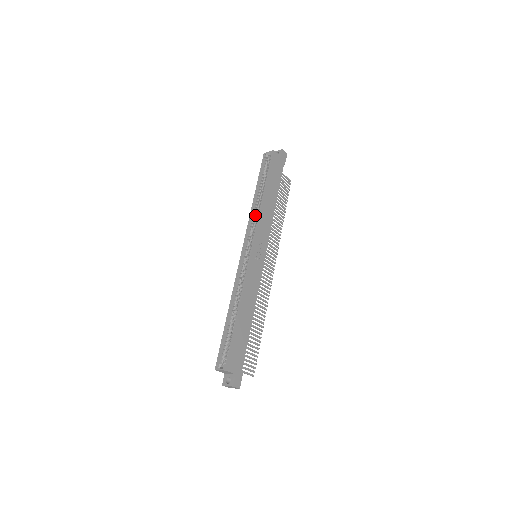
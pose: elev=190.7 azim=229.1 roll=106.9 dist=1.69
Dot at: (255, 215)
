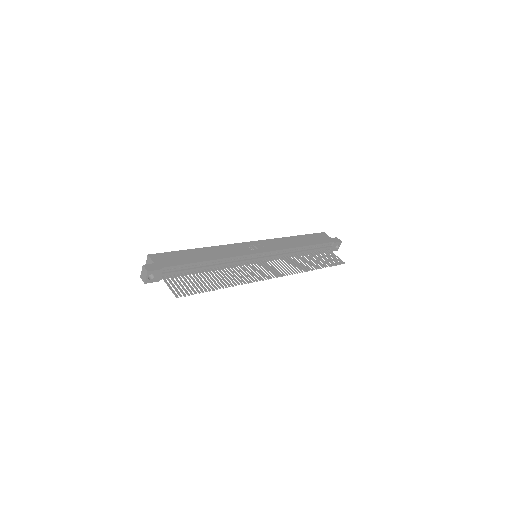
Dot at: occluded
